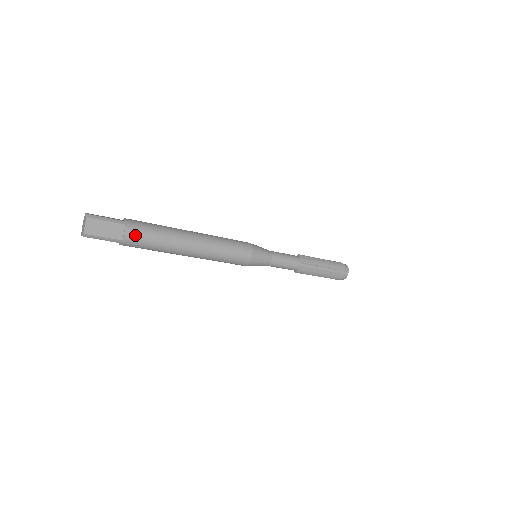
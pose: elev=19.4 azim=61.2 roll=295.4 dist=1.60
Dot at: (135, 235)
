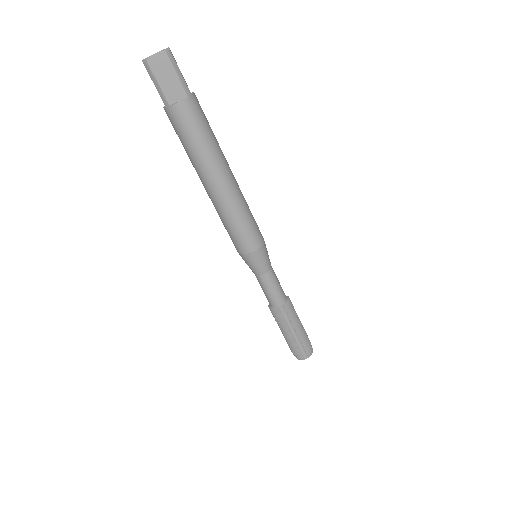
Dot at: (185, 115)
